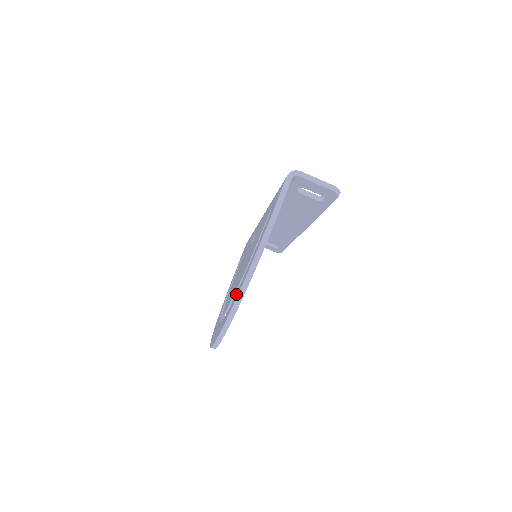
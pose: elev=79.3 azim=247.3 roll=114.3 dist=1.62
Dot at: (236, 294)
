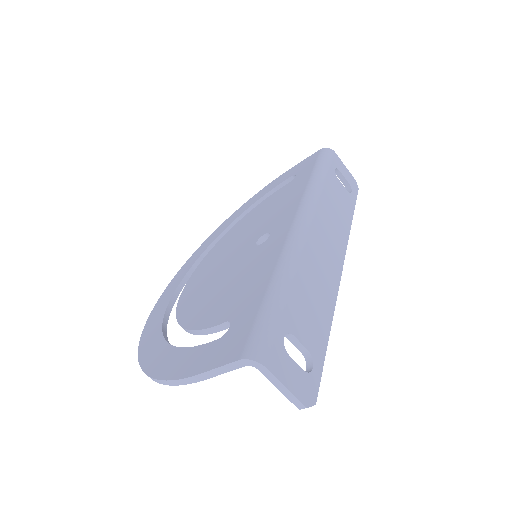
Dot at: (156, 345)
